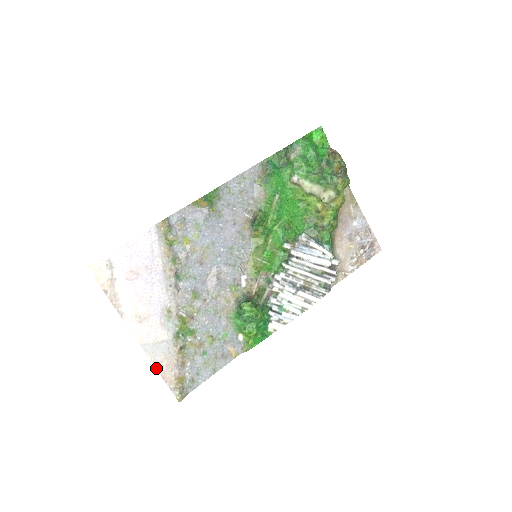
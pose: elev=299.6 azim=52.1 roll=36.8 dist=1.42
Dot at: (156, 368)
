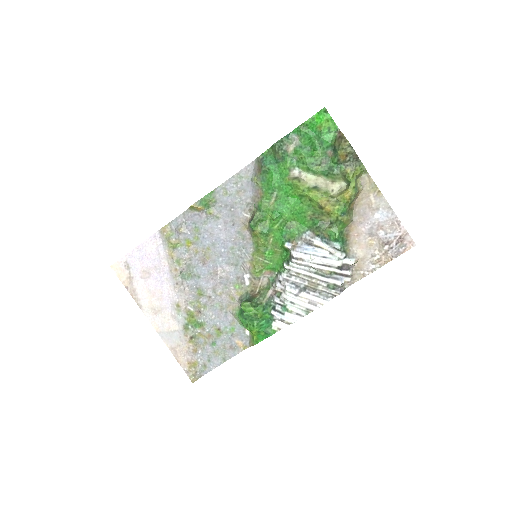
Dot at: (172, 352)
